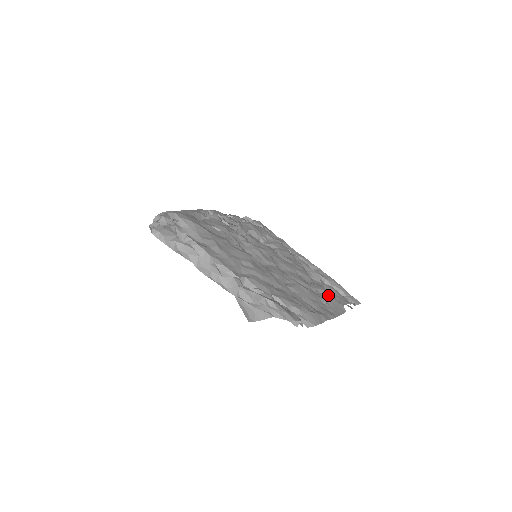
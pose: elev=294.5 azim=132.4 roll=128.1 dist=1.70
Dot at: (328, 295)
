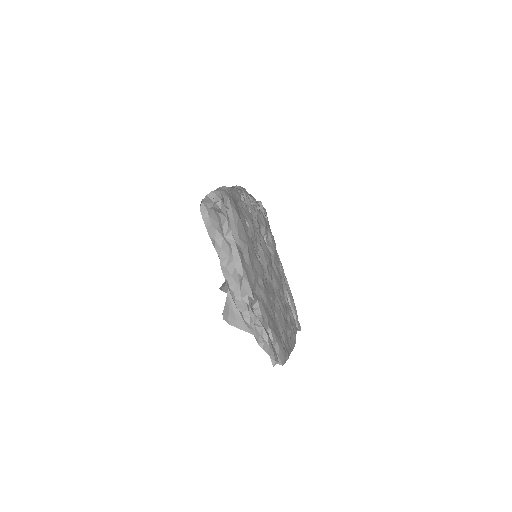
Dot at: (291, 323)
